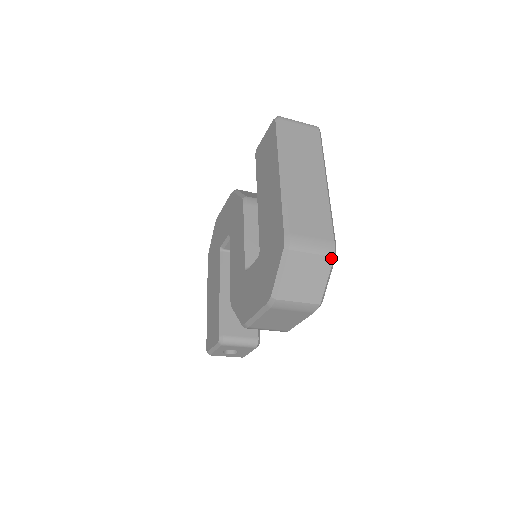
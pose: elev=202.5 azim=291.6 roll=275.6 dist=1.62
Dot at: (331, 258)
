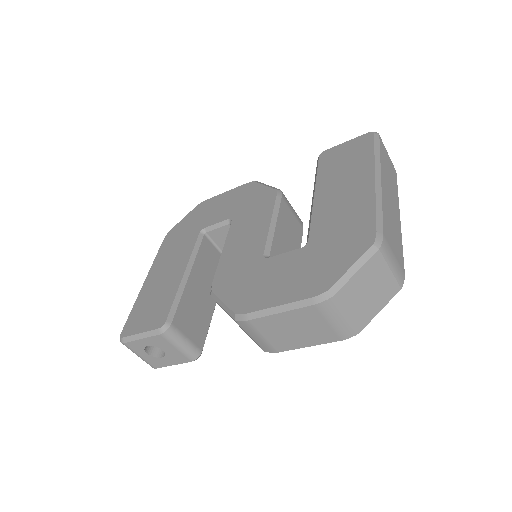
Dot at: (398, 288)
